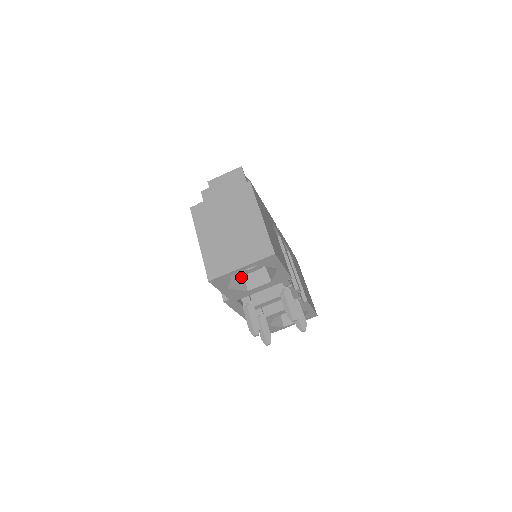
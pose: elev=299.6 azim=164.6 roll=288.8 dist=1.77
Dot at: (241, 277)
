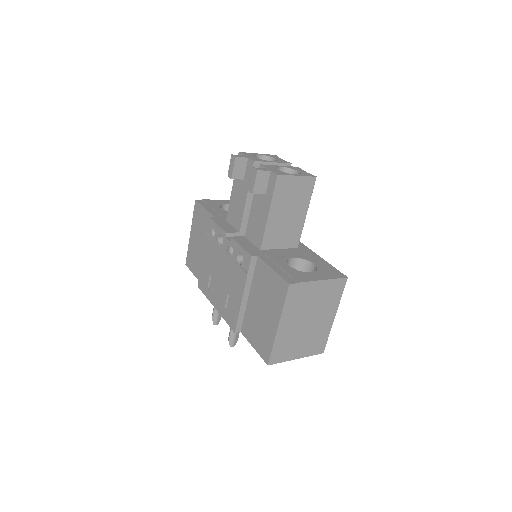
Dot at: occluded
